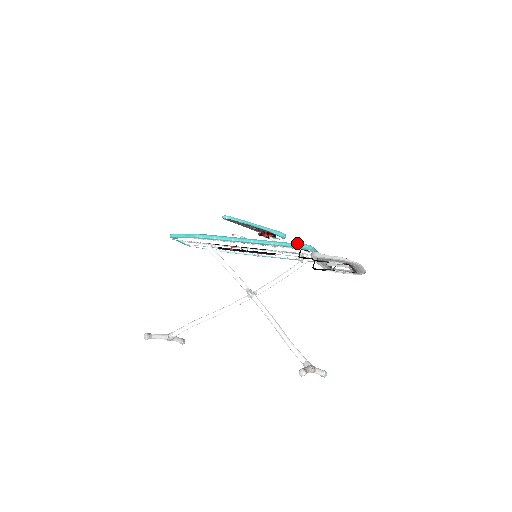
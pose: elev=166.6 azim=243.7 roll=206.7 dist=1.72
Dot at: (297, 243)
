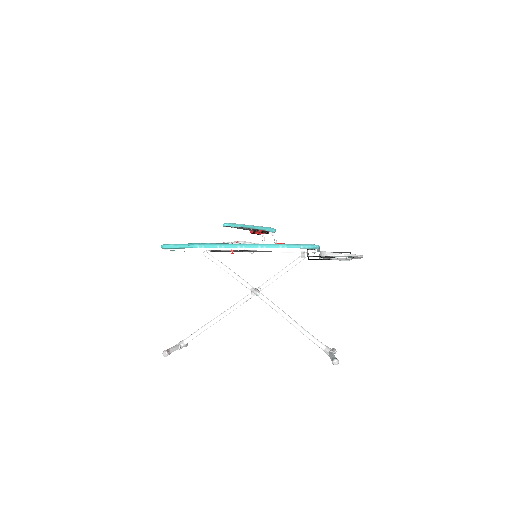
Dot at: (305, 244)
